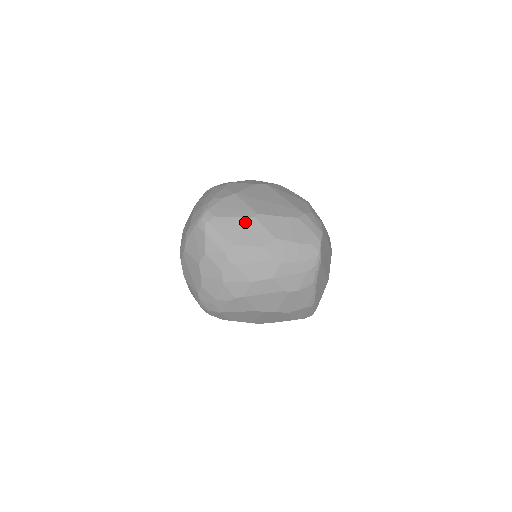
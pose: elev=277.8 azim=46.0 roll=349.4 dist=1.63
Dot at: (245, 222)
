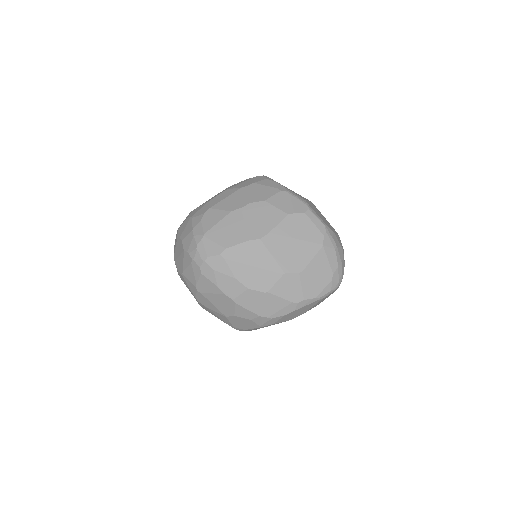
Dot at: occluded
